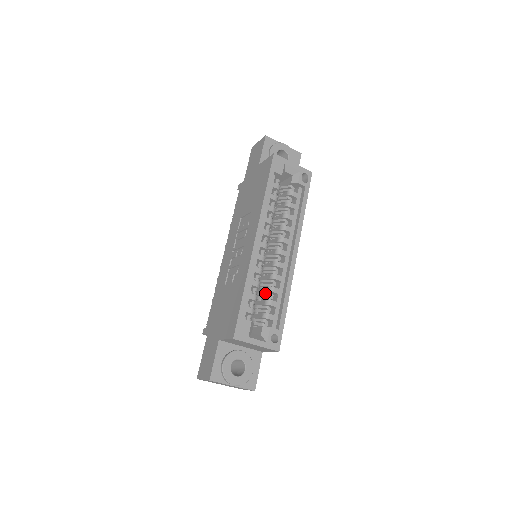
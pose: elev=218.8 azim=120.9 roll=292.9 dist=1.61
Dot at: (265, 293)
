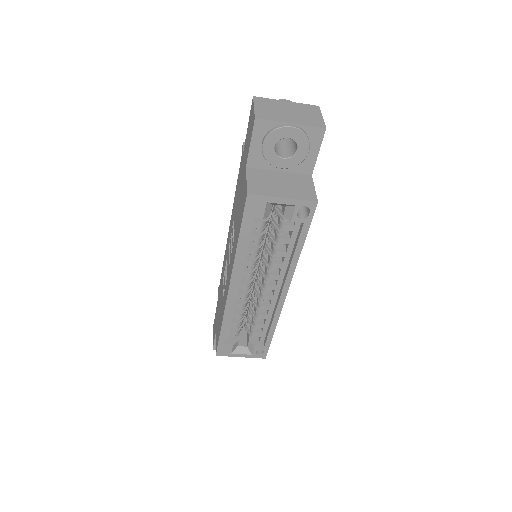
Dot at: (254, 313)
